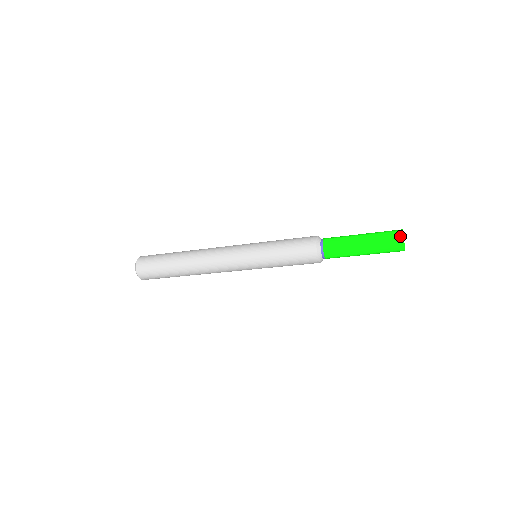
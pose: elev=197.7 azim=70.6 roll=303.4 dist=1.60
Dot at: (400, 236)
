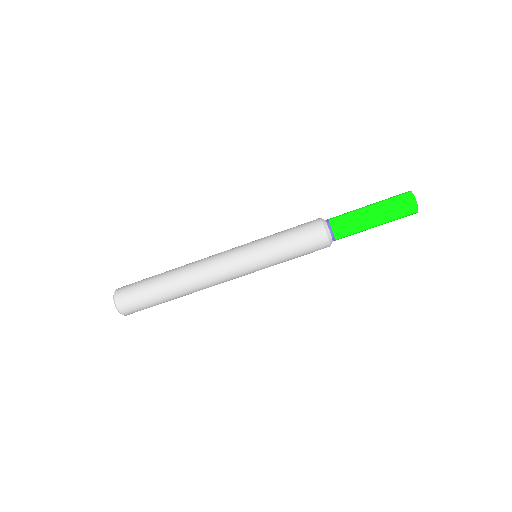
Dot at: occluded
